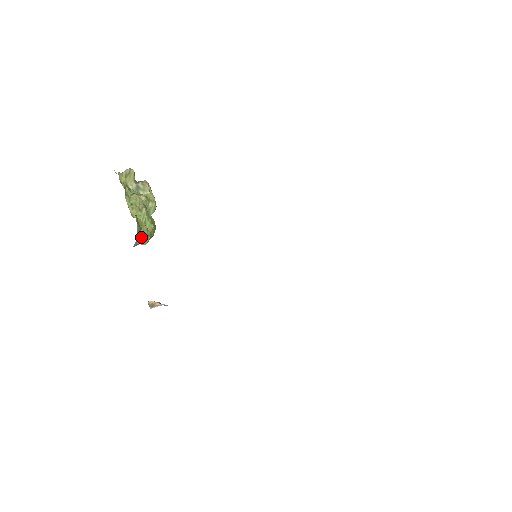
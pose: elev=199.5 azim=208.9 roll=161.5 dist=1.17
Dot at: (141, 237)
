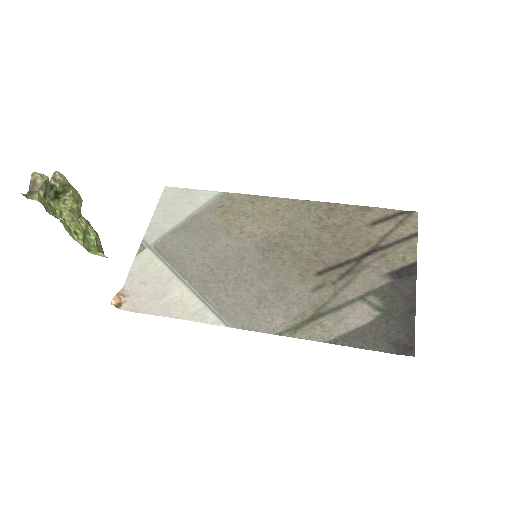
Dot at: occluded
